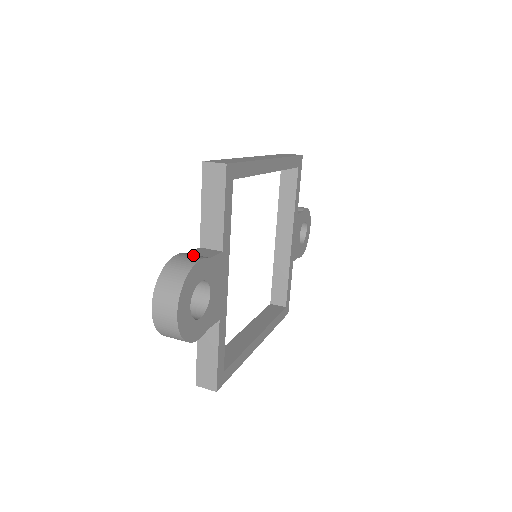
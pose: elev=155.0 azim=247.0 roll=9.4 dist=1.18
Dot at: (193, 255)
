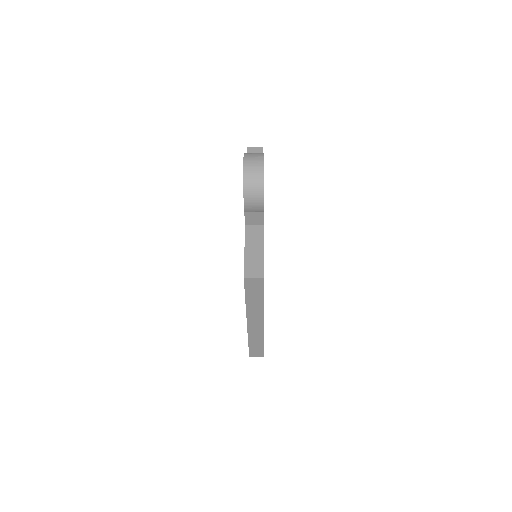
Dot at: occluded
